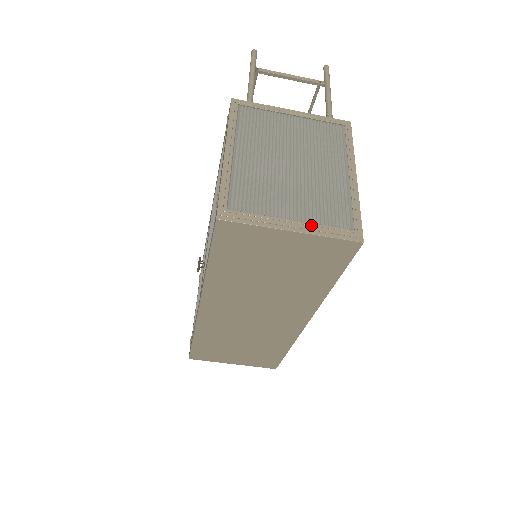
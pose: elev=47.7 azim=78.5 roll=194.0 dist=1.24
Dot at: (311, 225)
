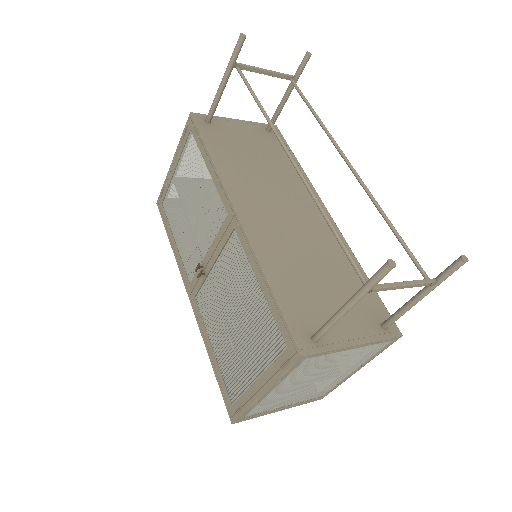
Dot at: (296, 405)
